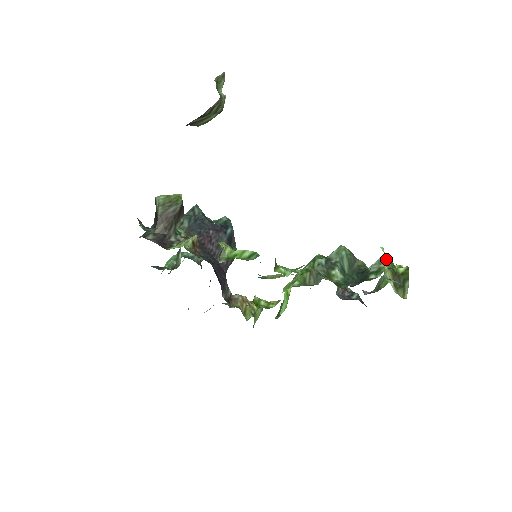
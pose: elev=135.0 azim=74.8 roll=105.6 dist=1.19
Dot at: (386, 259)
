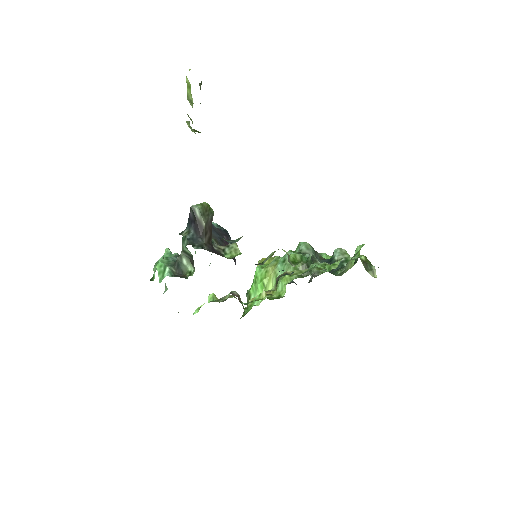
Dot at: (345, 251)
